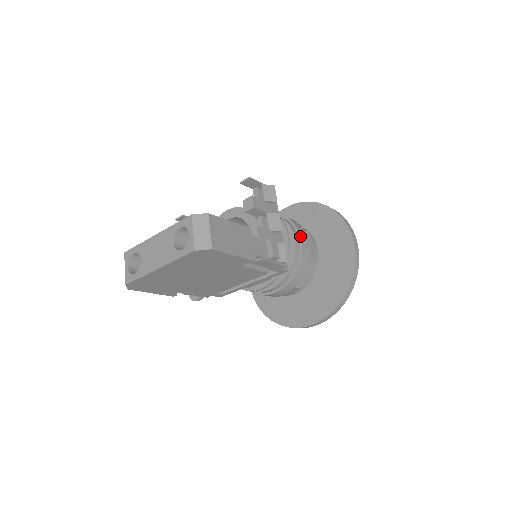
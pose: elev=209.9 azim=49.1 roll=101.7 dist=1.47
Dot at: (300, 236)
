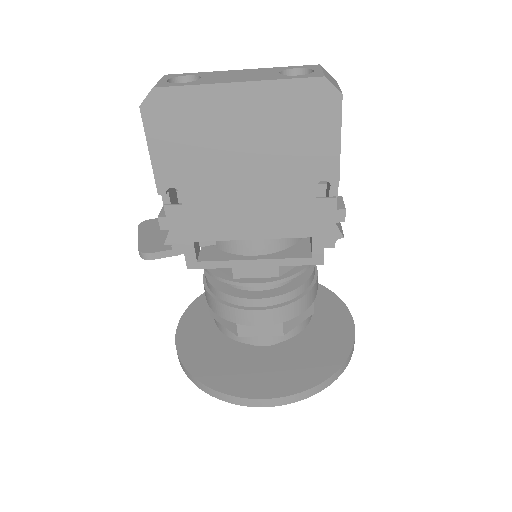
Dot at: occluded
